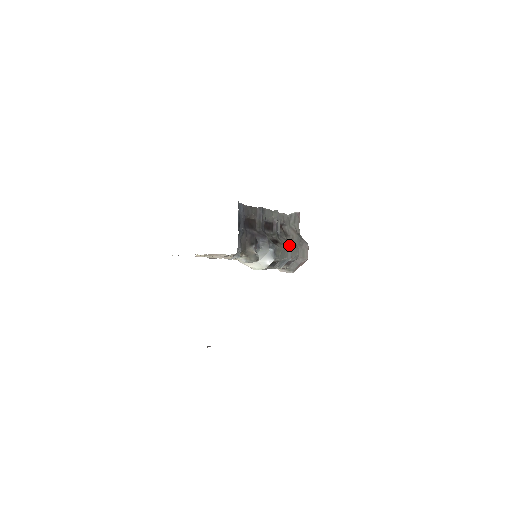
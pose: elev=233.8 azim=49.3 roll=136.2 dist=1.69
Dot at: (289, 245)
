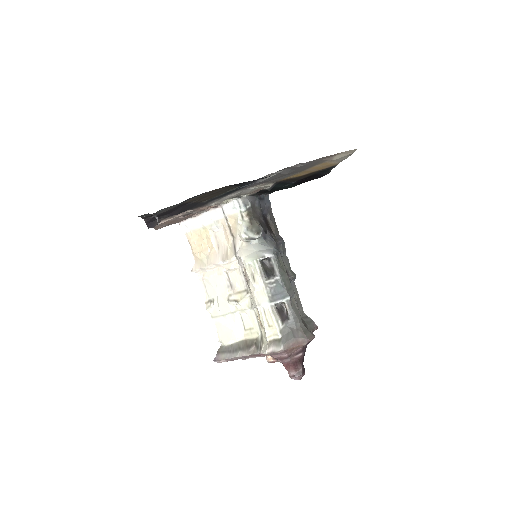
Dot at: occluded
